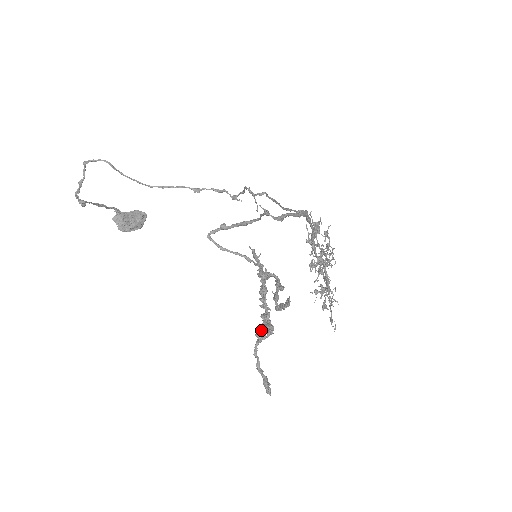
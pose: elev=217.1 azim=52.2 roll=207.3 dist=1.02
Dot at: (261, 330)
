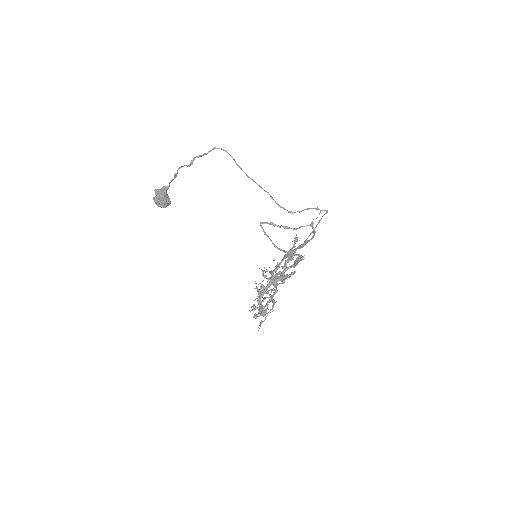
Dot at: (278, 278)
